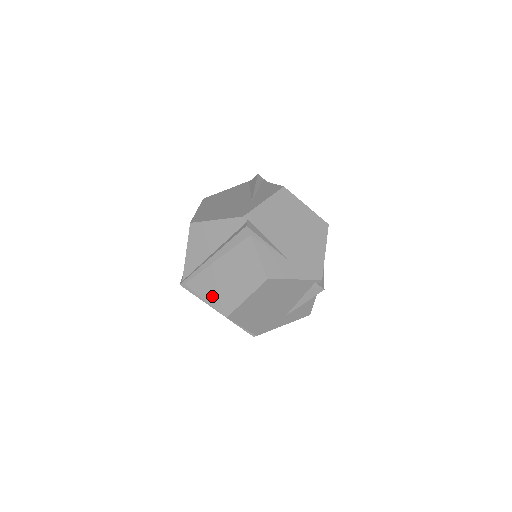
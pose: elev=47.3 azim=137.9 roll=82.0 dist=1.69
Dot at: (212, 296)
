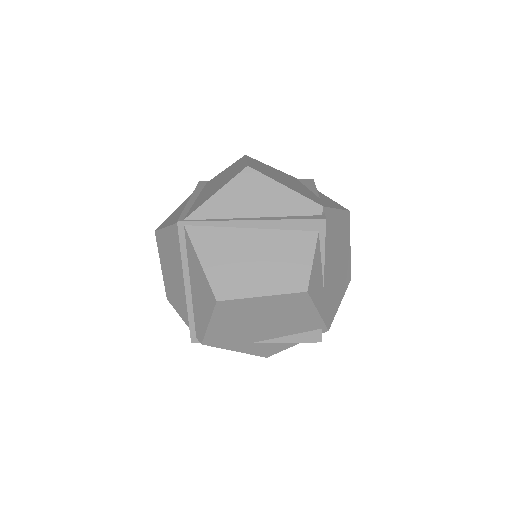
Dot at: (215, 264)
